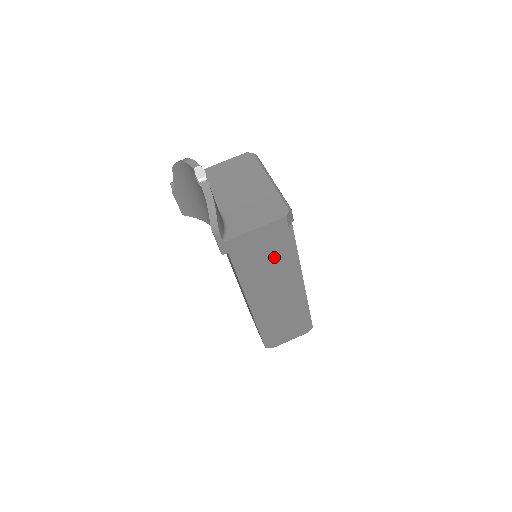
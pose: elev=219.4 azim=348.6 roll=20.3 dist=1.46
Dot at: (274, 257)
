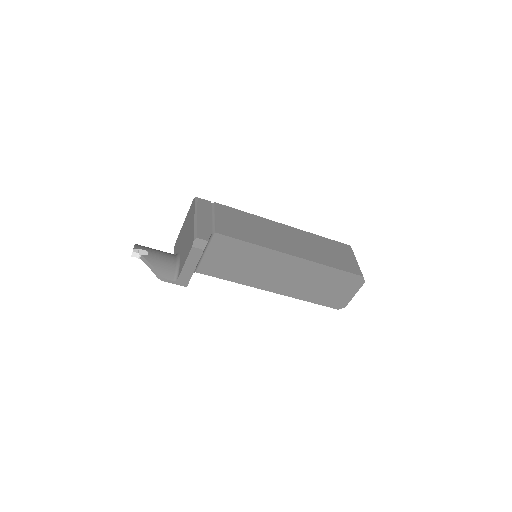
Dot at: (246, 259)
